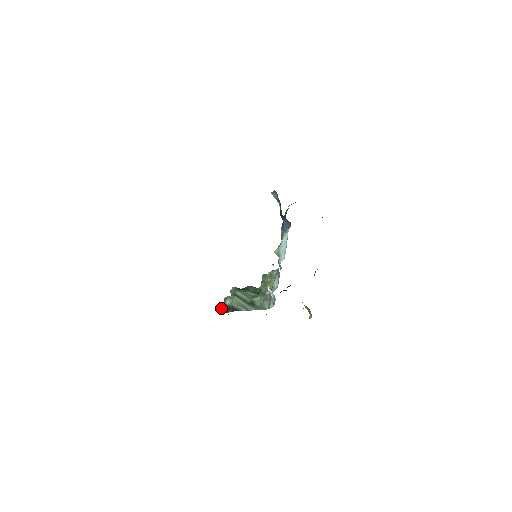
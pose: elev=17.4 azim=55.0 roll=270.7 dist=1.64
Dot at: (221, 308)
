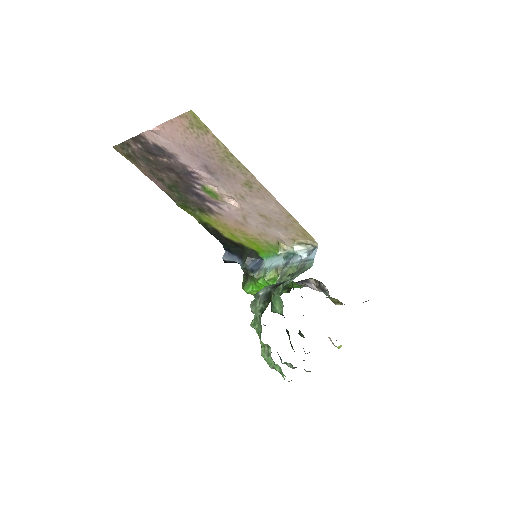
Dot at: (257, 308)
